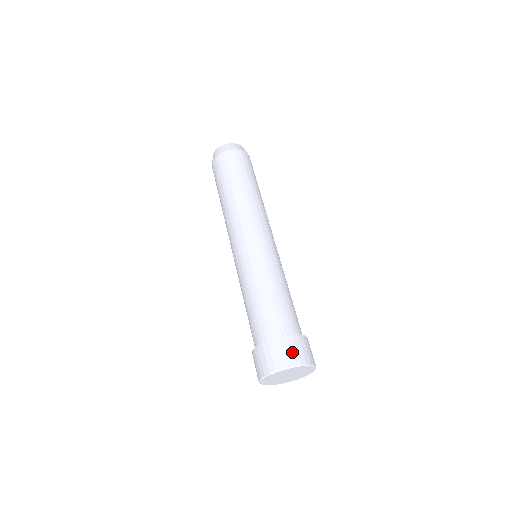
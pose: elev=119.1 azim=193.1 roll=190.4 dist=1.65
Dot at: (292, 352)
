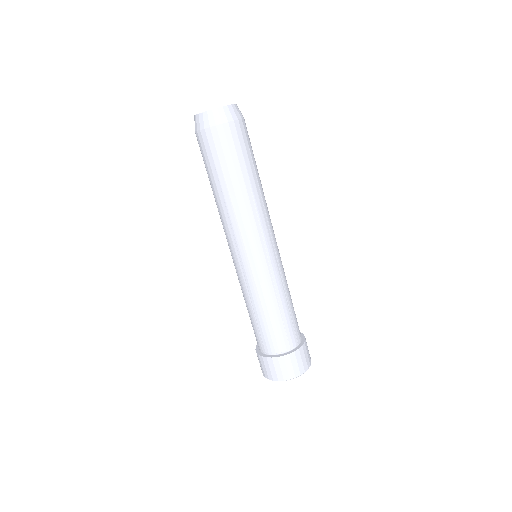
Dot at: (288, 369)
